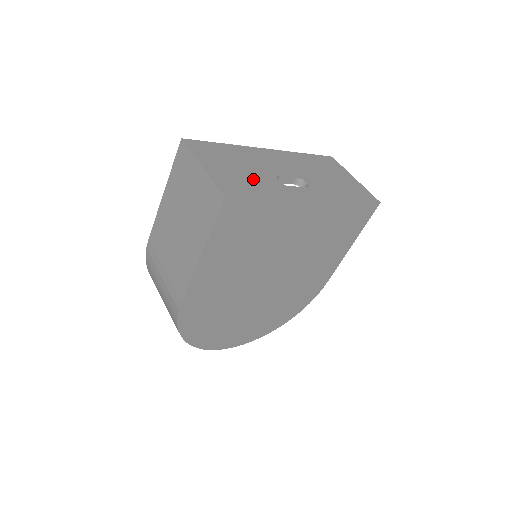
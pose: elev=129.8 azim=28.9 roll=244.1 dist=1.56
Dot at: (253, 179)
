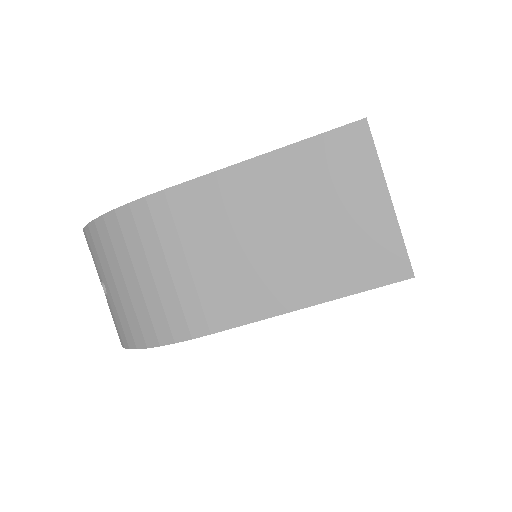
Dot at: occluded
